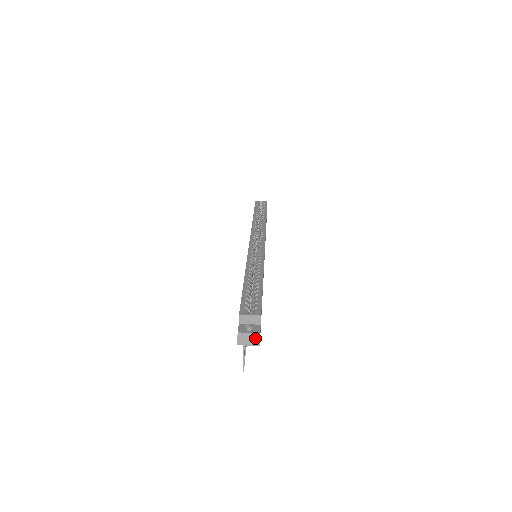
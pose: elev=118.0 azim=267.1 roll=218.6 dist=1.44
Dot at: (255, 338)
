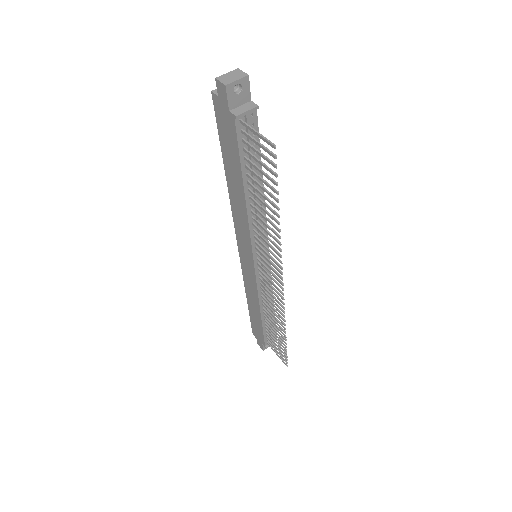
Dot at: (237, 73)
